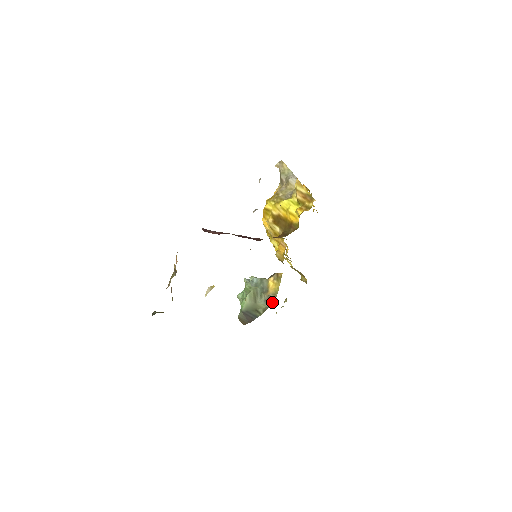
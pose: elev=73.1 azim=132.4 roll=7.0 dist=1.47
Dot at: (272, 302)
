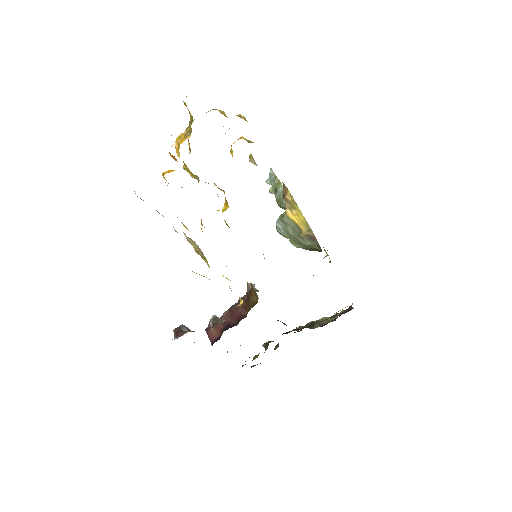
Dot at: (316, 240)
